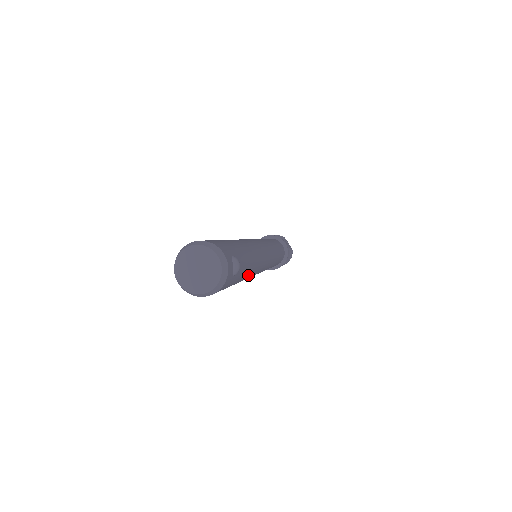
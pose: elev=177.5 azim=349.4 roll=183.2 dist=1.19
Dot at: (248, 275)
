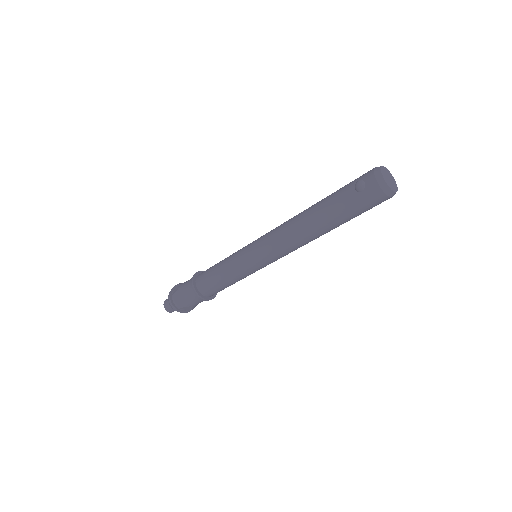
Dot at: occluded
